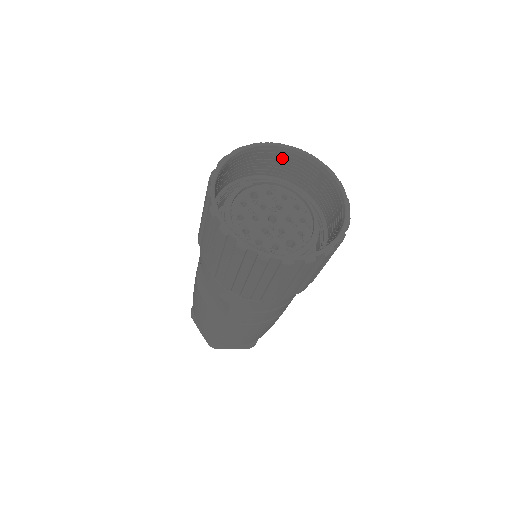
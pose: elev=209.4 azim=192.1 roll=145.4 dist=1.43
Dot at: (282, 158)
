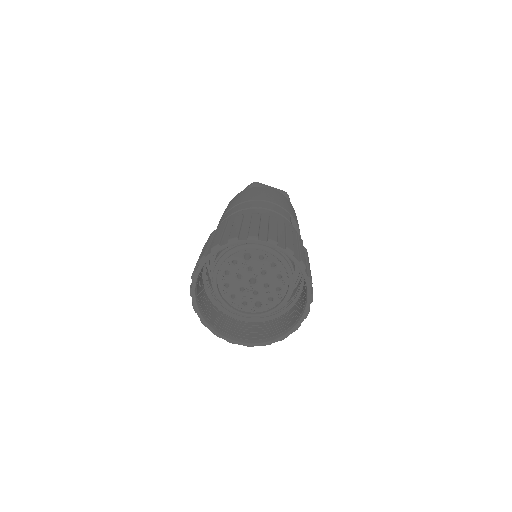
Dot at: occluded
